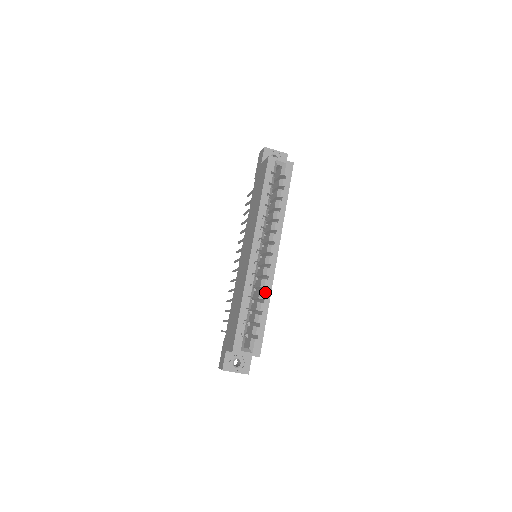
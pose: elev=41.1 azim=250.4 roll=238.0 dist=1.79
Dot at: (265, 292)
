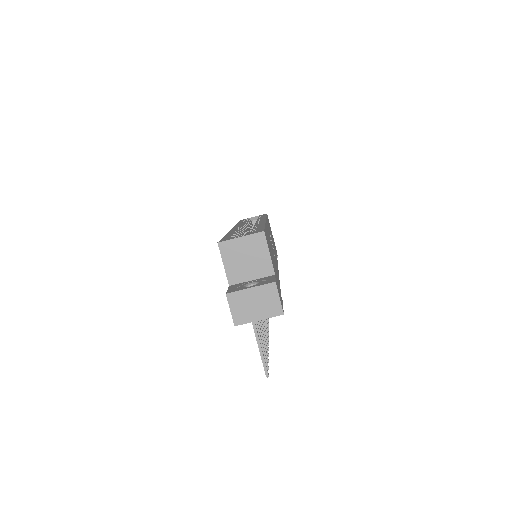
Dot at: (257, 225)
